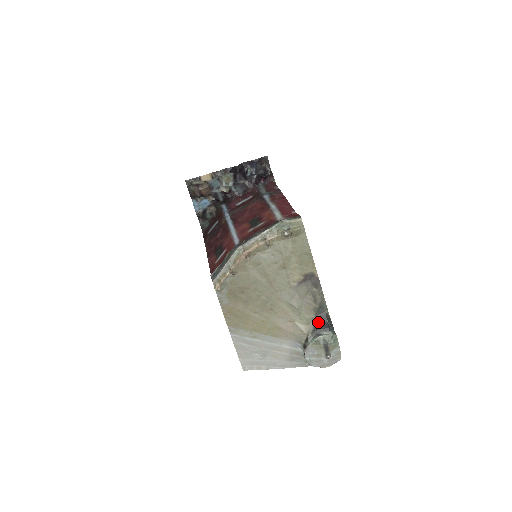
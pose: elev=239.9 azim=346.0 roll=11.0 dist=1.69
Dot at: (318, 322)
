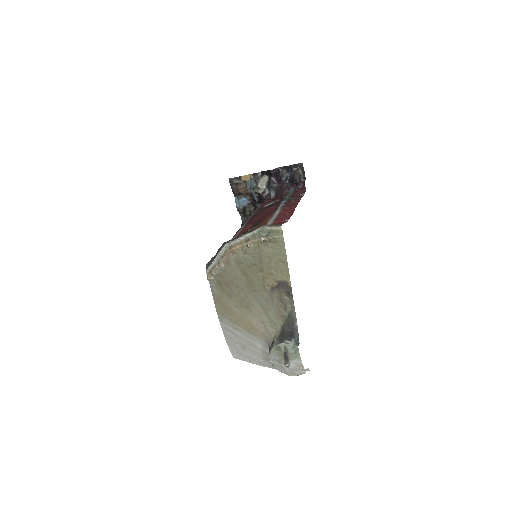
Dot at: (285, 330)
